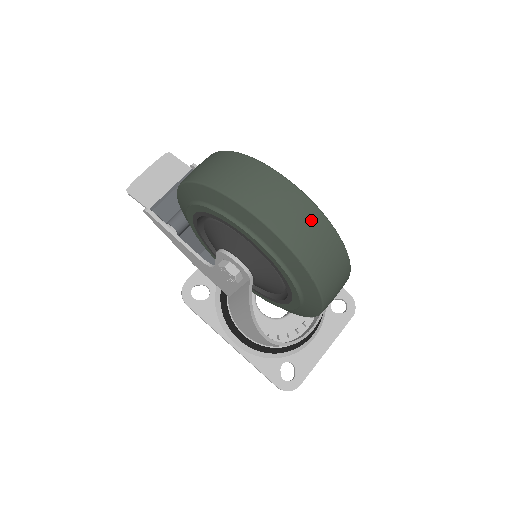
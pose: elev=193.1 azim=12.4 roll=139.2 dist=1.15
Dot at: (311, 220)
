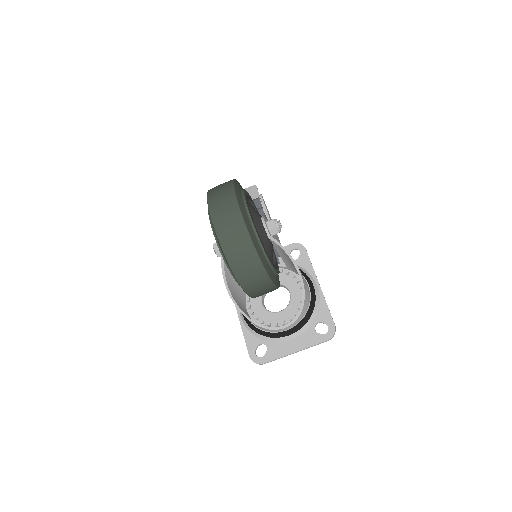
Dot at: (234, 221)
